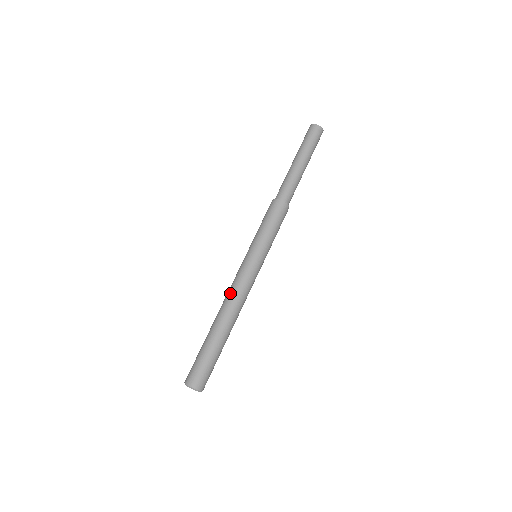
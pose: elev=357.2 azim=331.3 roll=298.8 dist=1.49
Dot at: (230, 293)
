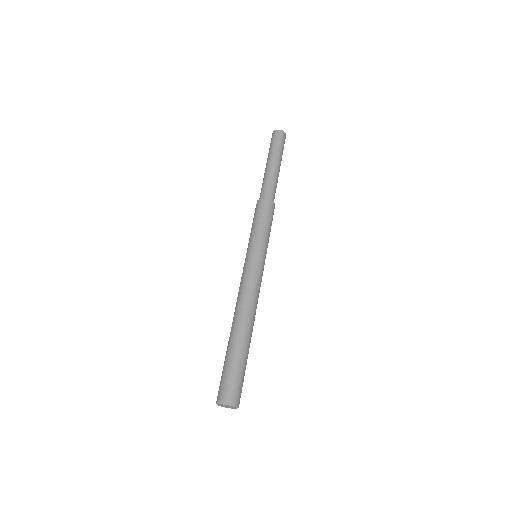
Dot at: (245, 295)
